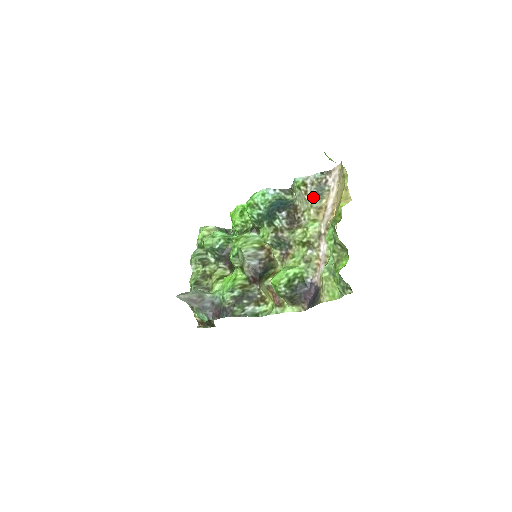
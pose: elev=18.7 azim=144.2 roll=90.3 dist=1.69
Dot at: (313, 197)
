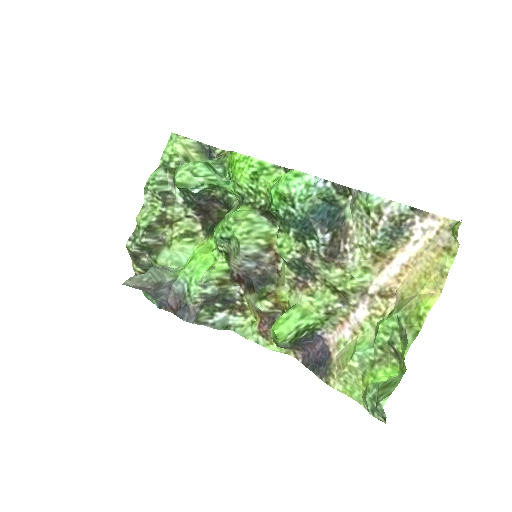
Dot at: (382, 238)
